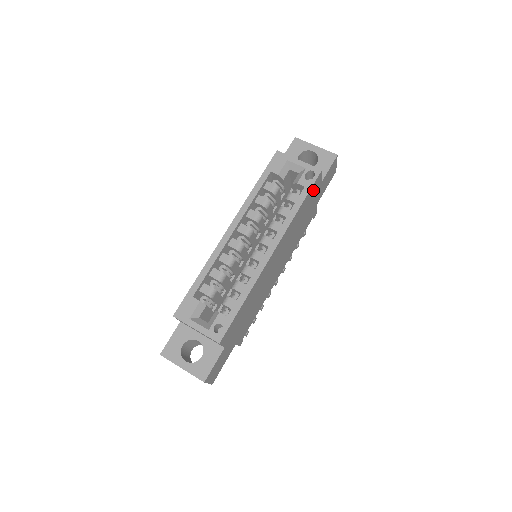
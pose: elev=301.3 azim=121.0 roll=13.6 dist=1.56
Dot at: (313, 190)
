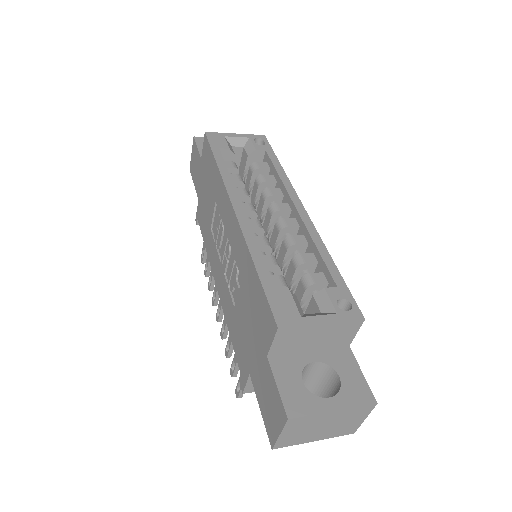
Dot at: occluded
